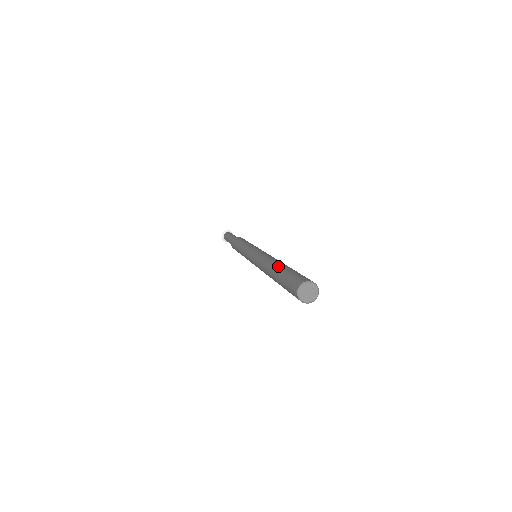
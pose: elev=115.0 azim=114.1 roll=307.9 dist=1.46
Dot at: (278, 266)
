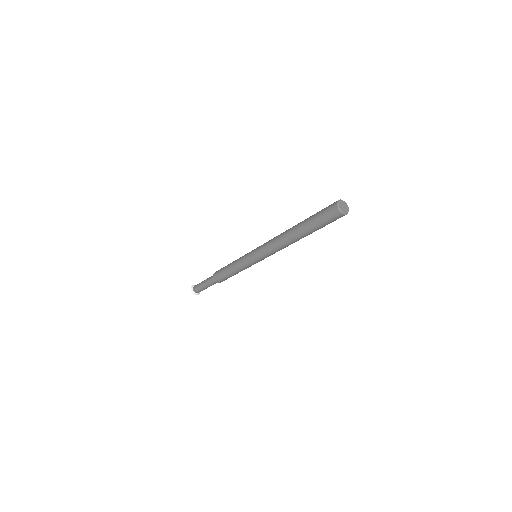
Dot at: occluded
